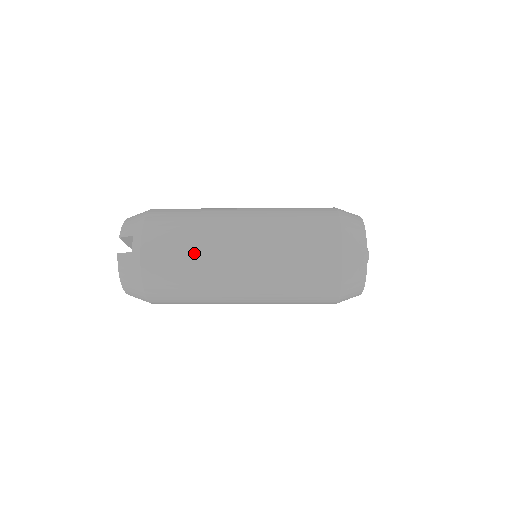
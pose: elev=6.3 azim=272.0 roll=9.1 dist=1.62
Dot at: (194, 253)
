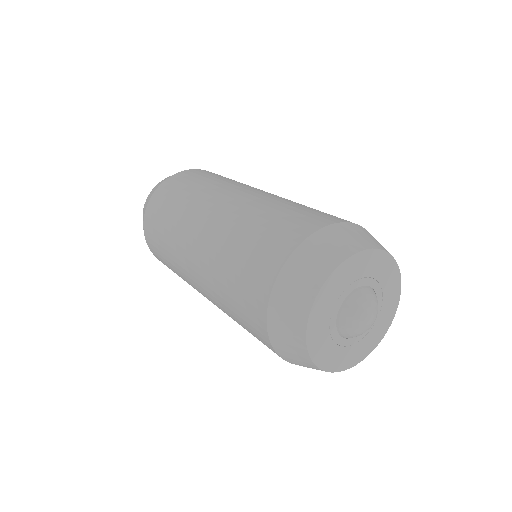
Dot at: (169, 256)
